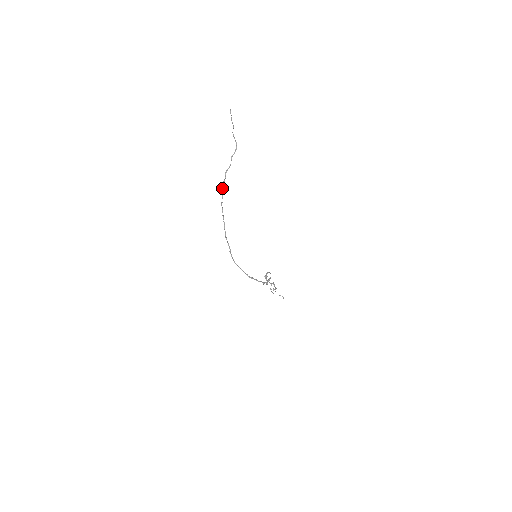
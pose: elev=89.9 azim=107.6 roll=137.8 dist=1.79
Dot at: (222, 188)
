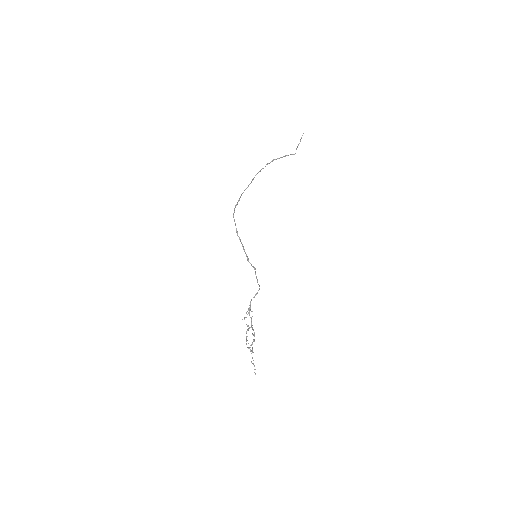
Dot at: occluded
